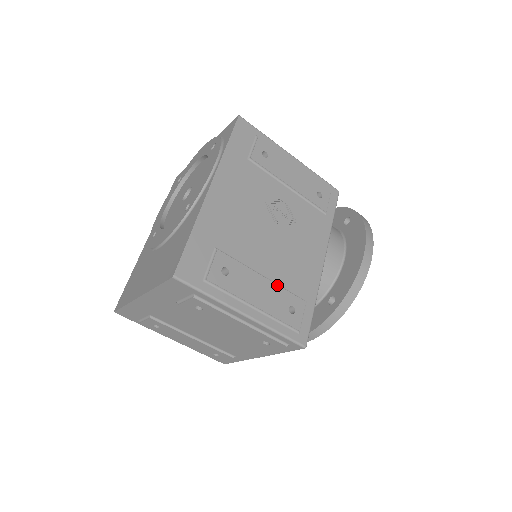
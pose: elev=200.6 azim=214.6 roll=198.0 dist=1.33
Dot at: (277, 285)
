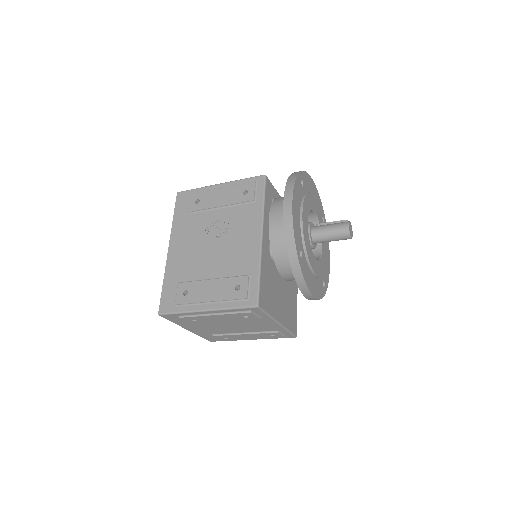
Dot at: (223, 278)
